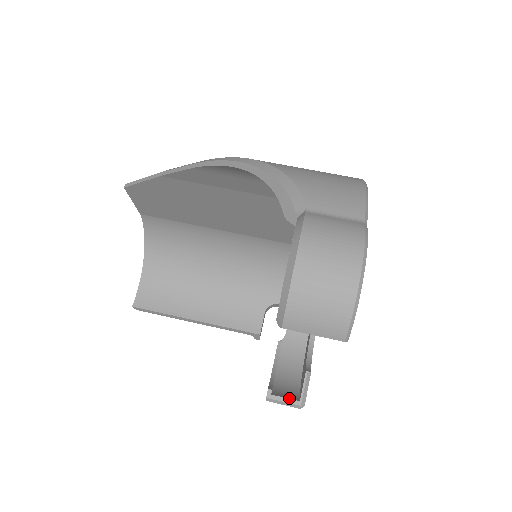
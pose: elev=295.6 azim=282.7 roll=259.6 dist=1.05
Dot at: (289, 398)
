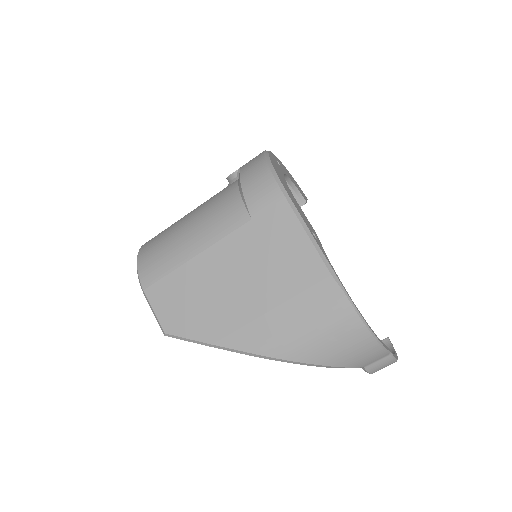
Dot at: occluded
